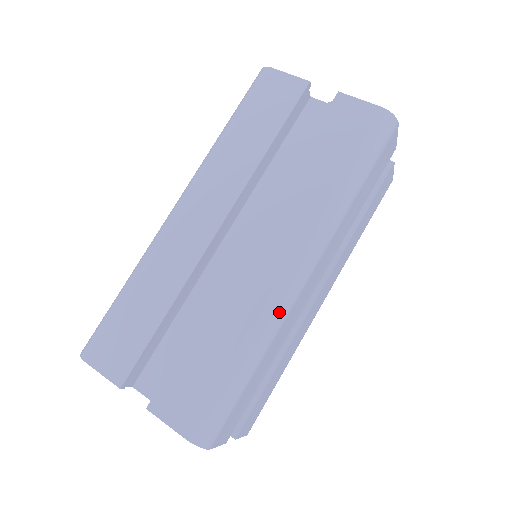
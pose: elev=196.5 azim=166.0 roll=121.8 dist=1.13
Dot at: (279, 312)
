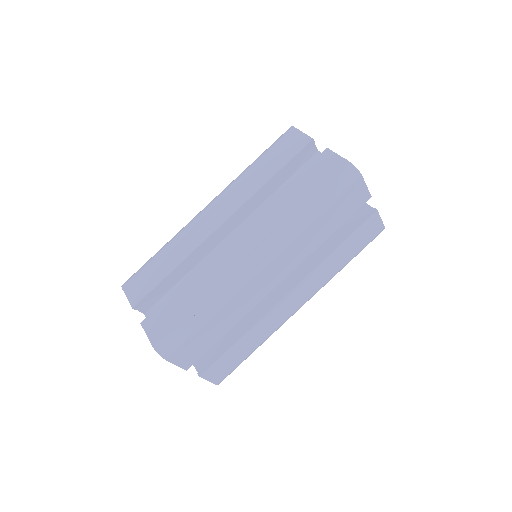
Dot at: (235, 284)
